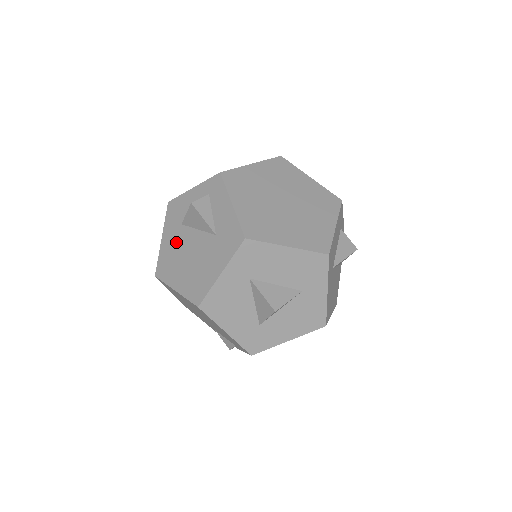
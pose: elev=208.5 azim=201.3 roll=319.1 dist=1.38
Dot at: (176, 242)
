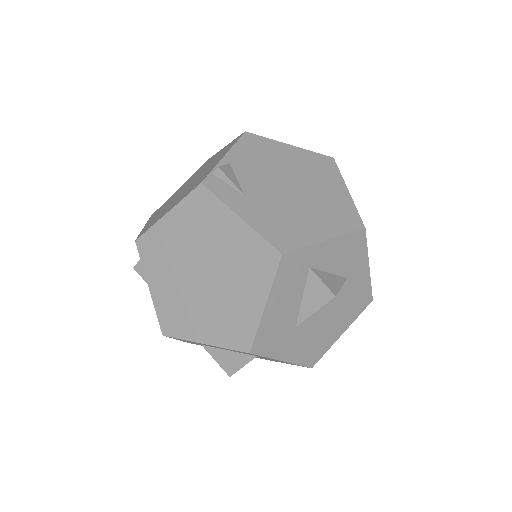
Dot at: occluded
